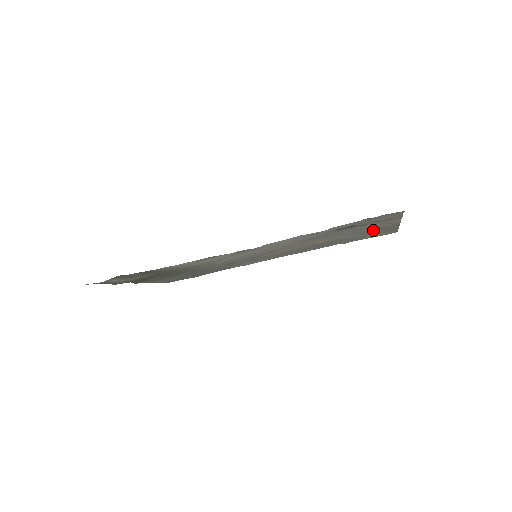
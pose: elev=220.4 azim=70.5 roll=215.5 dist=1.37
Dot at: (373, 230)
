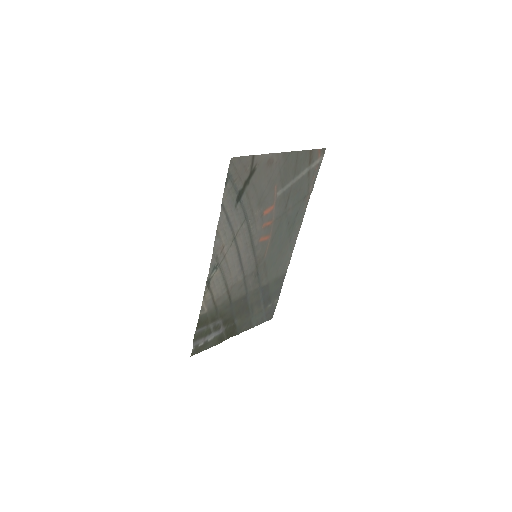
Dot at: (287, 171)
